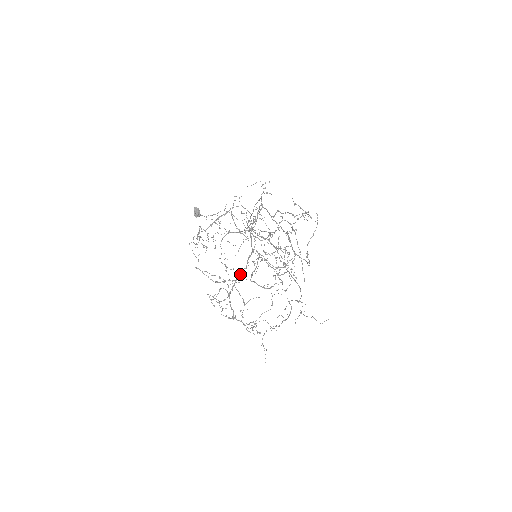
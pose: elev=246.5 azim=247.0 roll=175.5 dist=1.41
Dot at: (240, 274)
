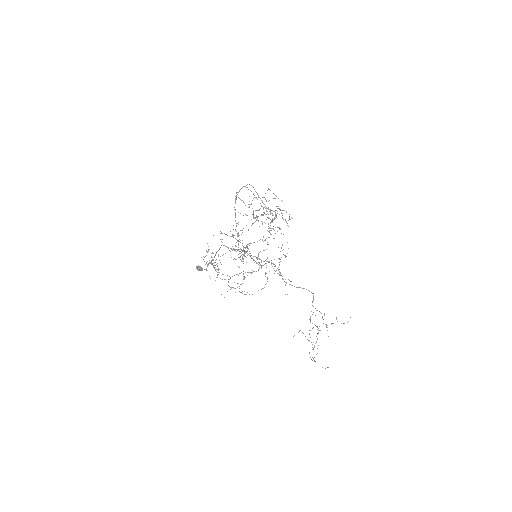
Dot at: occluded
